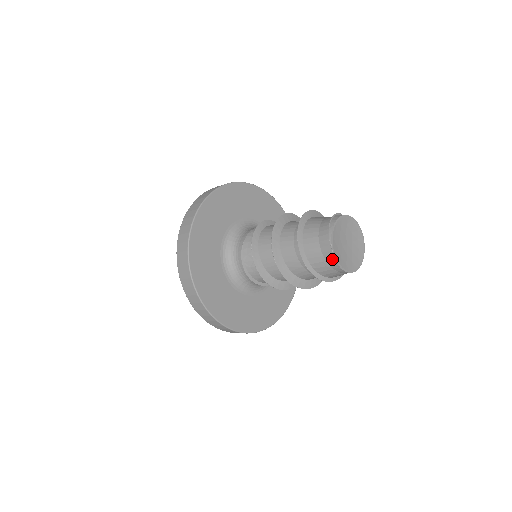
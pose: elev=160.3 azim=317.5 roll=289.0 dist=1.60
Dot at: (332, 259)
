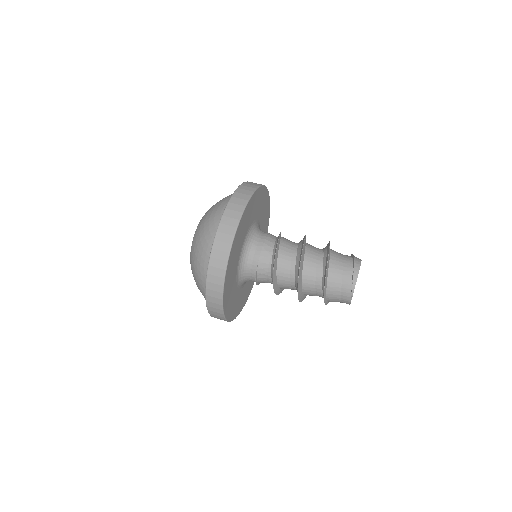
Dot at: (348, 303)
